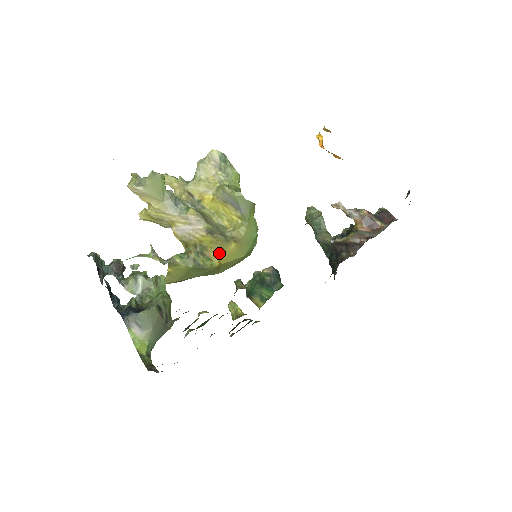
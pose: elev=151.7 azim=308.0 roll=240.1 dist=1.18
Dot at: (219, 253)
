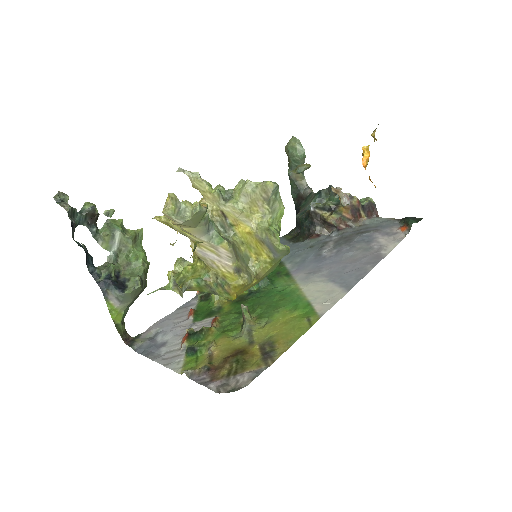
Dot at: (240, 290)
